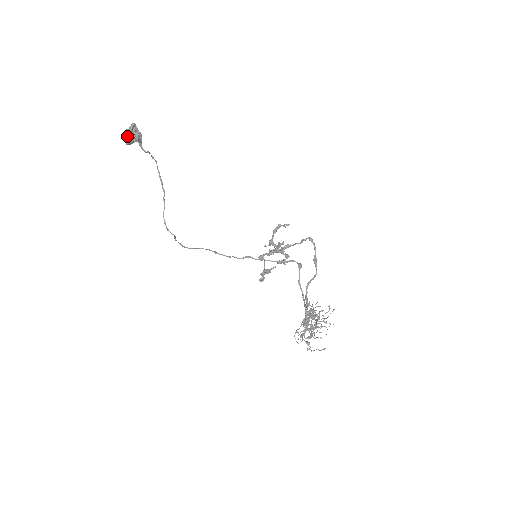
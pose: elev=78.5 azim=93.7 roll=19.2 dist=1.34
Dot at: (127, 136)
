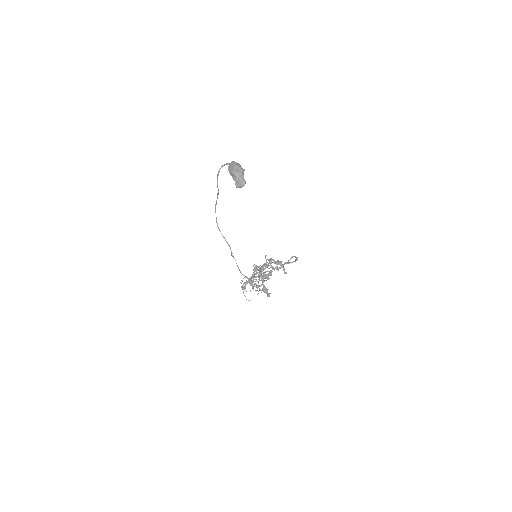
Dot at: (233, 176)
